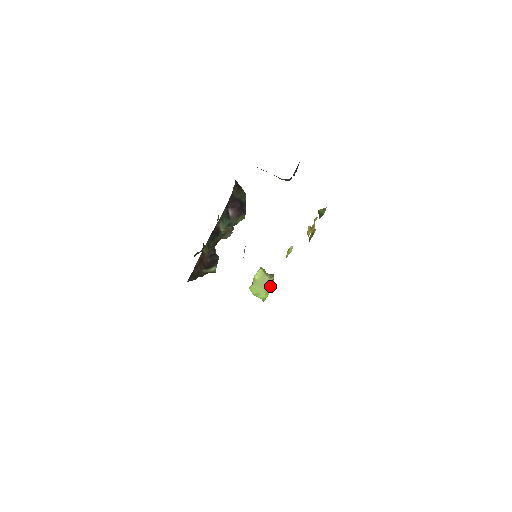
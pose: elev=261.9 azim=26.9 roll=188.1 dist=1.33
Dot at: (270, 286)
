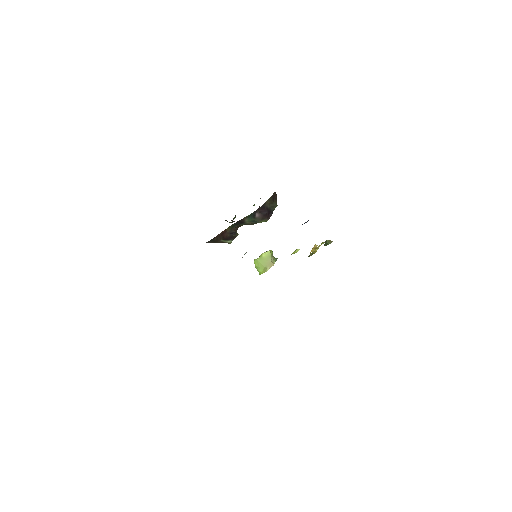
Dot at: (269, 267)
